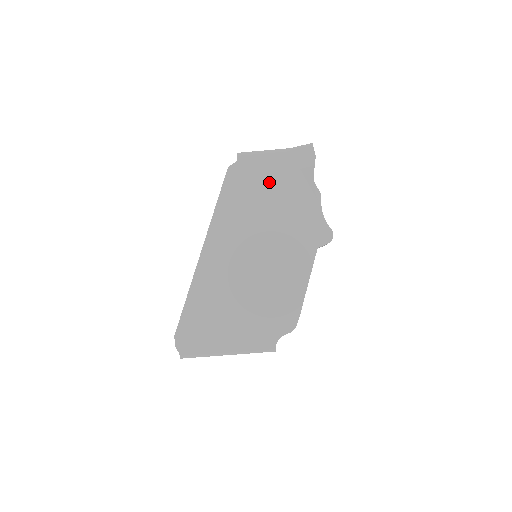
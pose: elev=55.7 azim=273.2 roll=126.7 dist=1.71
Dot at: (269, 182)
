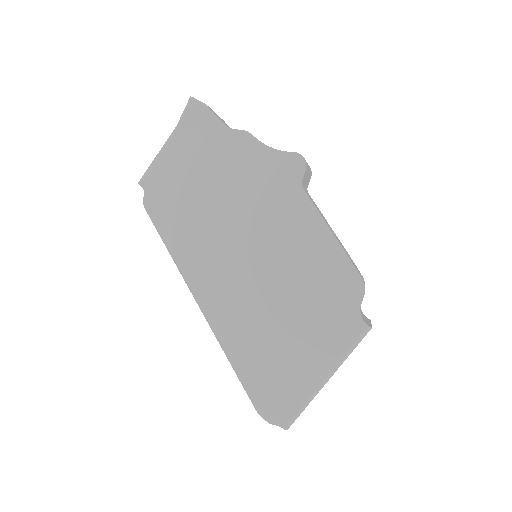
Dot at: (191, 176)
